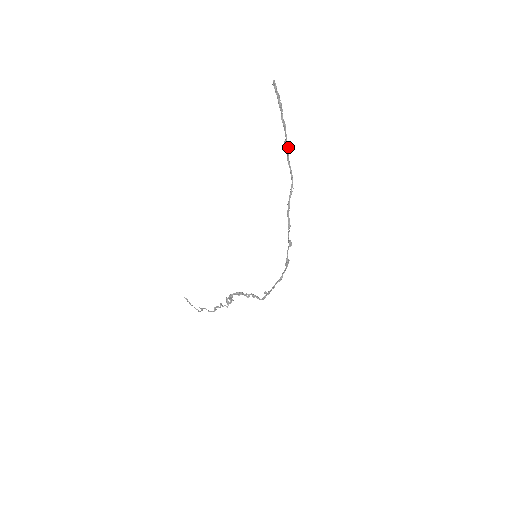
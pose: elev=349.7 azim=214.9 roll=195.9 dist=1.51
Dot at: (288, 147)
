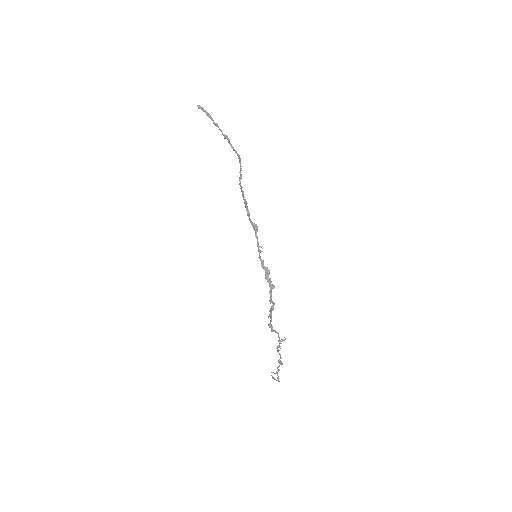
Dot at: (227, 138)
